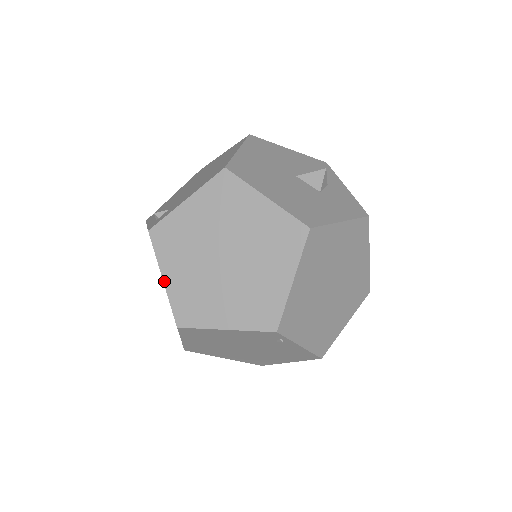
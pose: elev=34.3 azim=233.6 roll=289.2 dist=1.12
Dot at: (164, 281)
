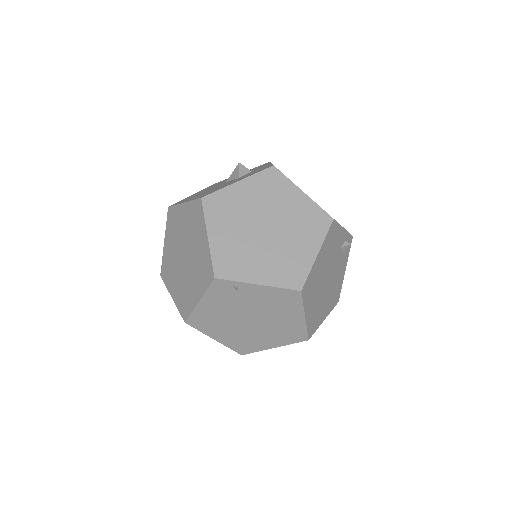
Dot at: (173, 298)
